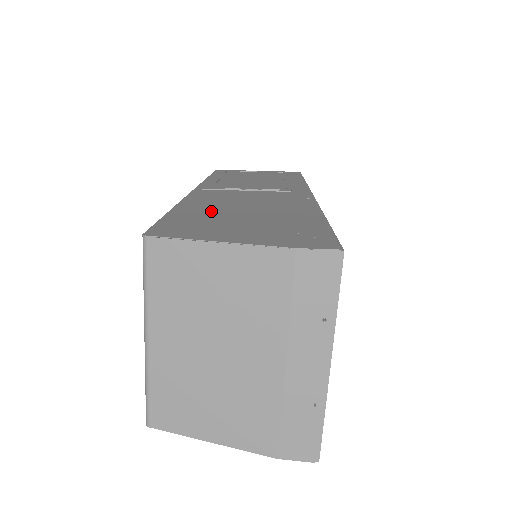
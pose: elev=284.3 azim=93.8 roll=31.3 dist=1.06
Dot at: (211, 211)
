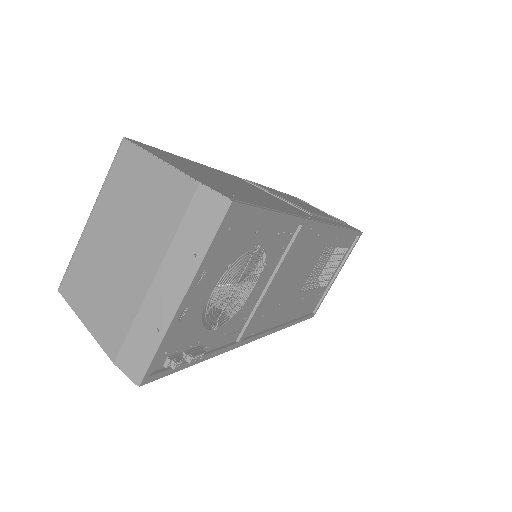
Dot at: (208, 170)
